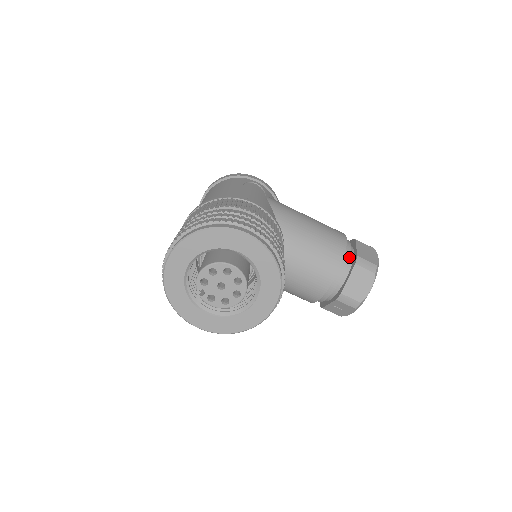
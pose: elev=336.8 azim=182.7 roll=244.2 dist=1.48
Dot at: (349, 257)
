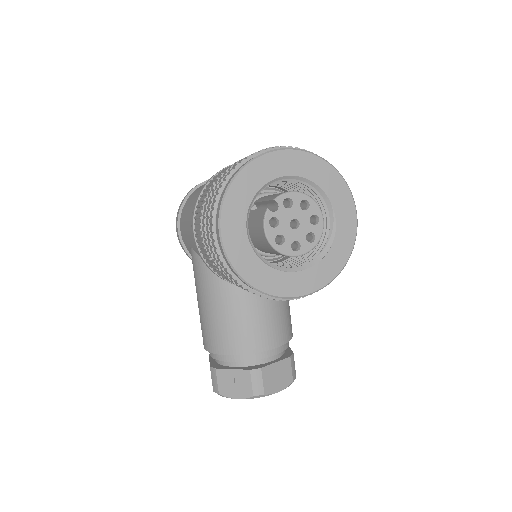
Dot at: (287, 347)
